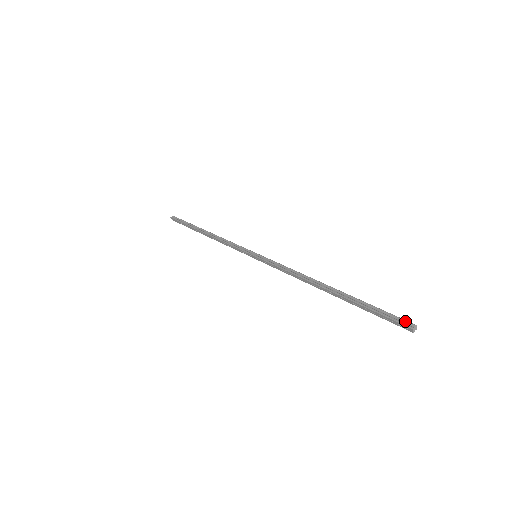
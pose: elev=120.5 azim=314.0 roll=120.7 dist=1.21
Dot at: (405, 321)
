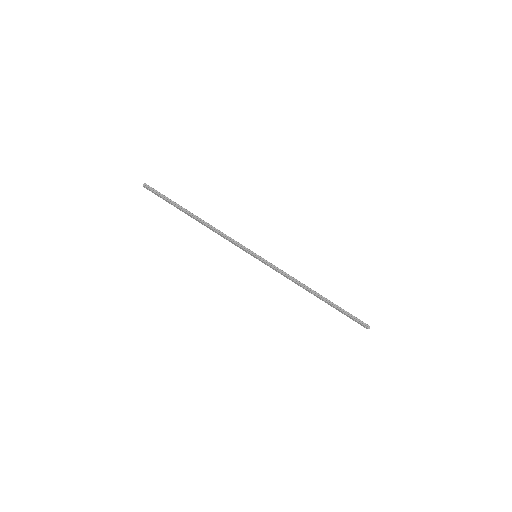
Dot at: (365, 324)
